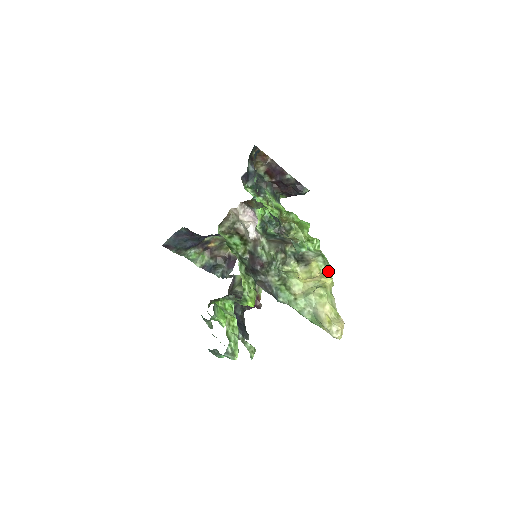
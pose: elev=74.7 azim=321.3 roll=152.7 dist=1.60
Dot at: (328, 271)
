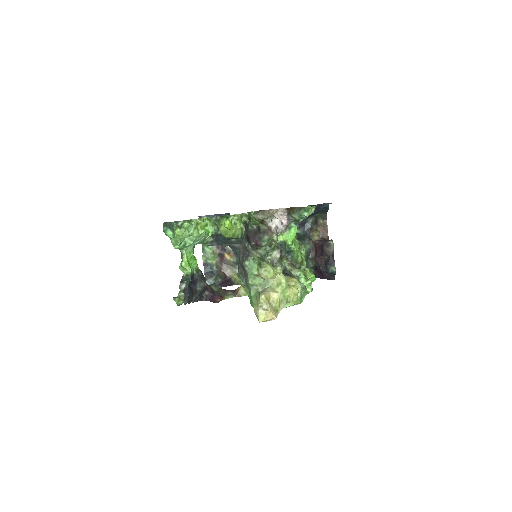
Dot at: (299, 297)
